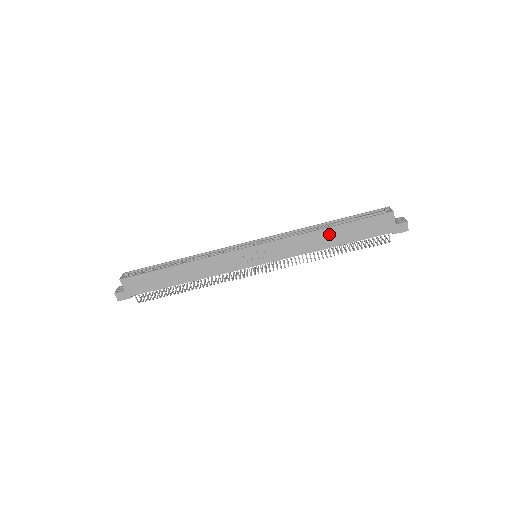
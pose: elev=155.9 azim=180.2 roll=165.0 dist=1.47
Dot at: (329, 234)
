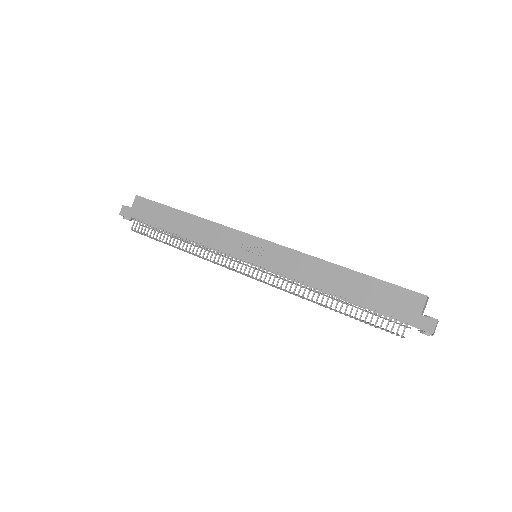
Dot at: (339, 275)
